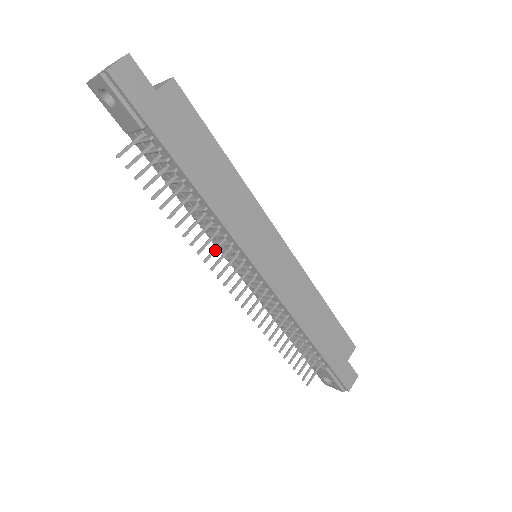
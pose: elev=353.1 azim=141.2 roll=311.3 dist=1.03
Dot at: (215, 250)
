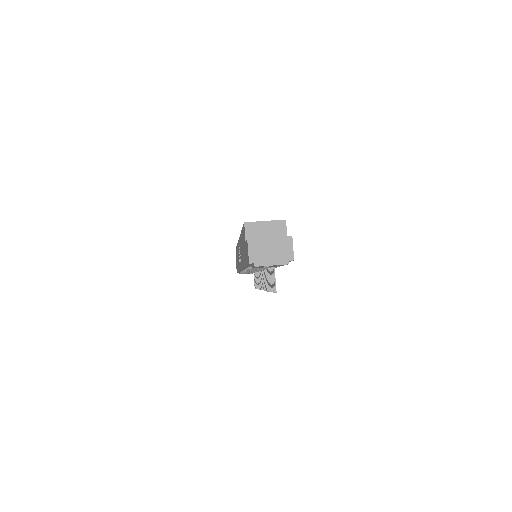
Dot at: occluded
